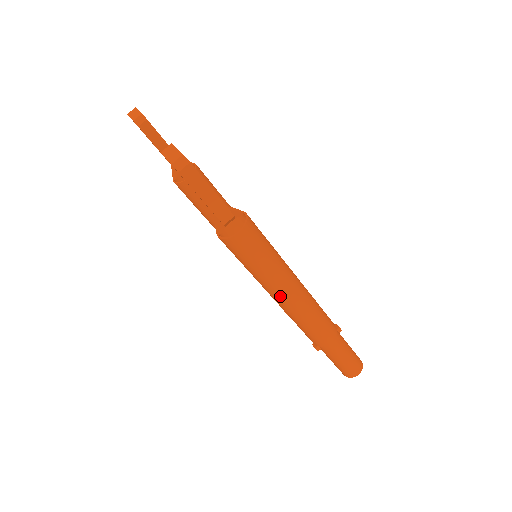
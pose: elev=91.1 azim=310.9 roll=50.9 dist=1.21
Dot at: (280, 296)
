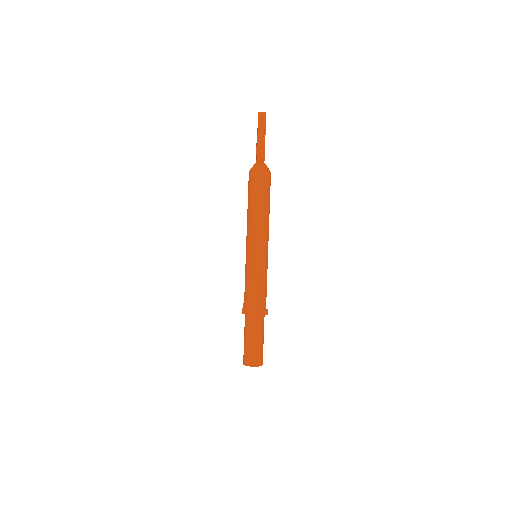
Dot at: (251, 234)
